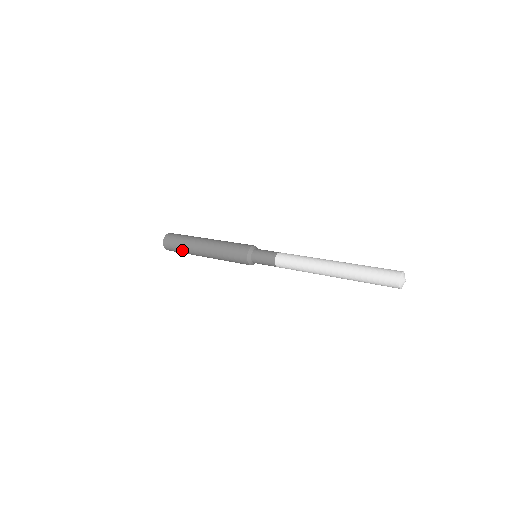
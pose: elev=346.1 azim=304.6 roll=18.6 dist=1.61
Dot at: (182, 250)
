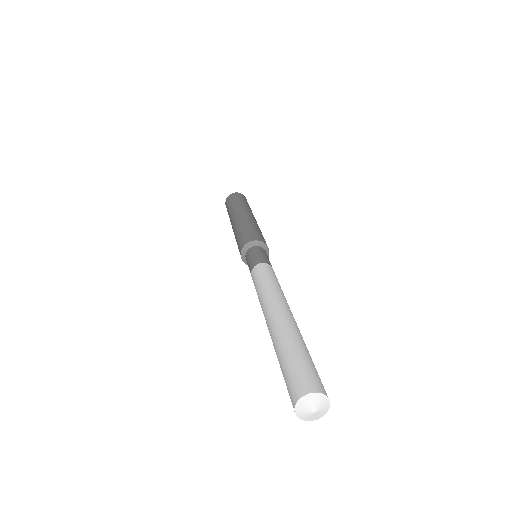
Dot at: occluded
